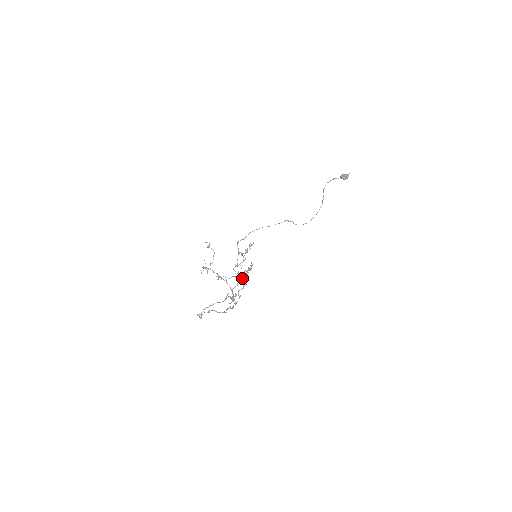
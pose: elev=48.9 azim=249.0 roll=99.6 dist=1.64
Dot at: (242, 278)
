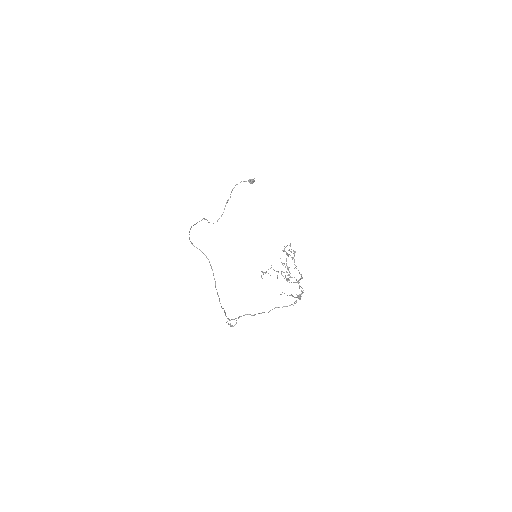
Dot at: occluded
